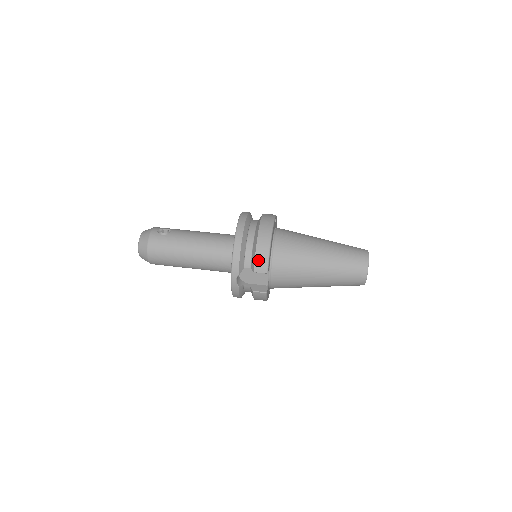
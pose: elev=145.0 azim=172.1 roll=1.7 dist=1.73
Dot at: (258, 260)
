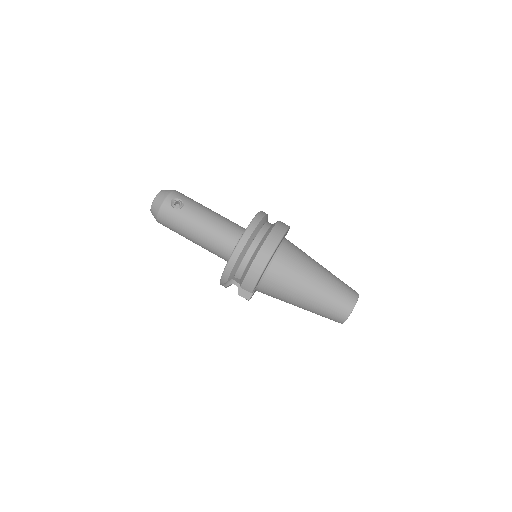
Dot at: (246, 281)
